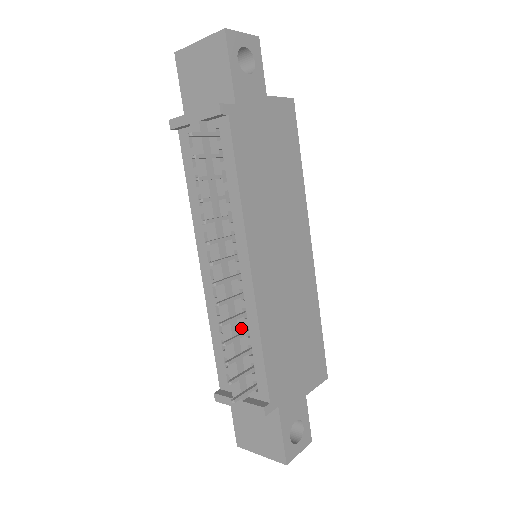
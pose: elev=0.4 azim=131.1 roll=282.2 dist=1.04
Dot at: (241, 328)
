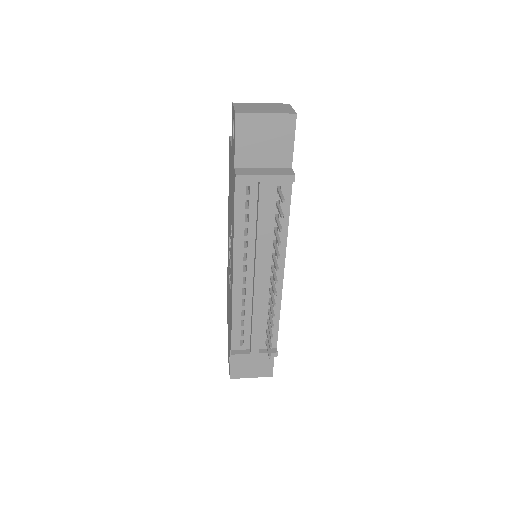
Dot at: (264, 310)
